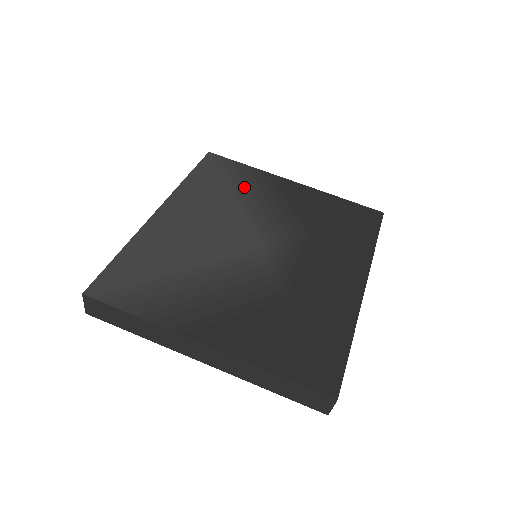
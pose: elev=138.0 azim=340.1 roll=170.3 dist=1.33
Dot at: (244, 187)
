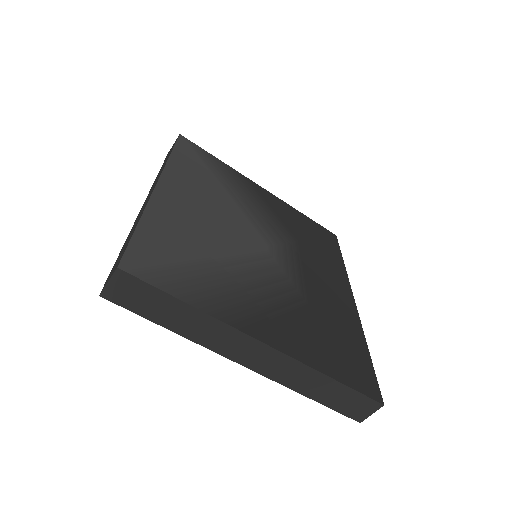
Dot at: (227, 181)
